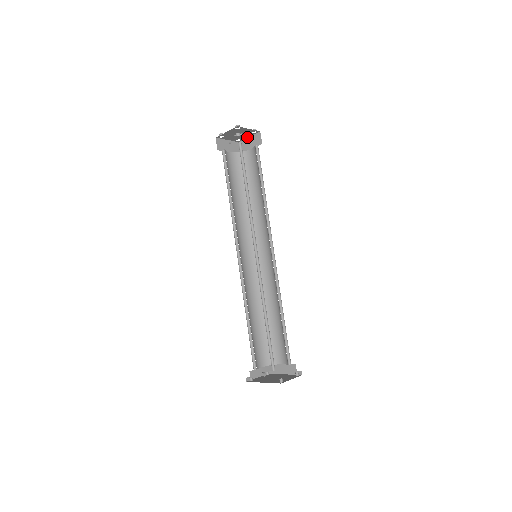
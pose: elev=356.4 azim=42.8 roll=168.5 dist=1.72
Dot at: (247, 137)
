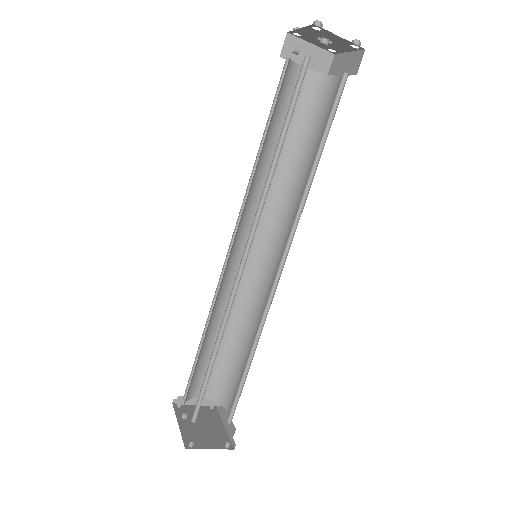
Dot at: (346, 50)
